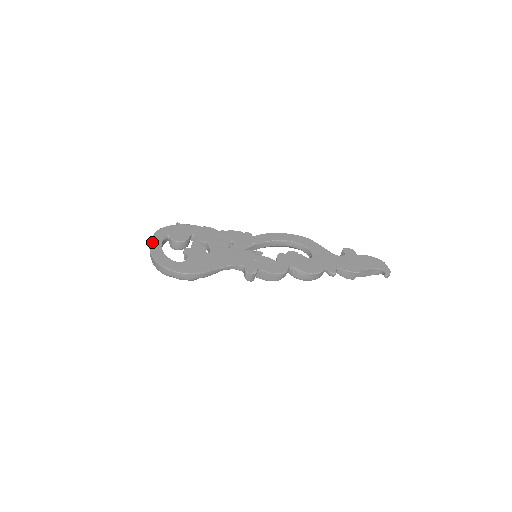
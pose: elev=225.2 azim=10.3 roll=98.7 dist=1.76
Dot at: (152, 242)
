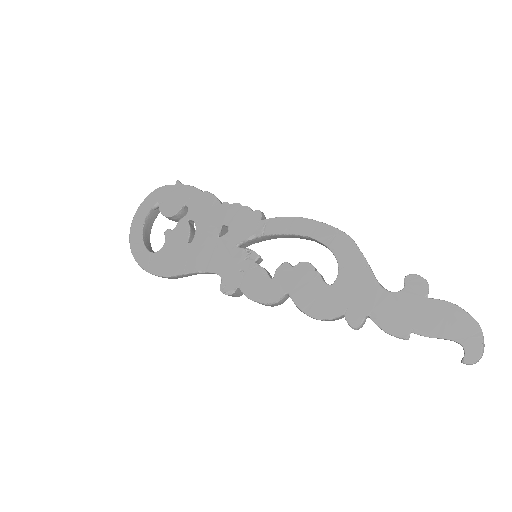
Dot at: (137, 213)
